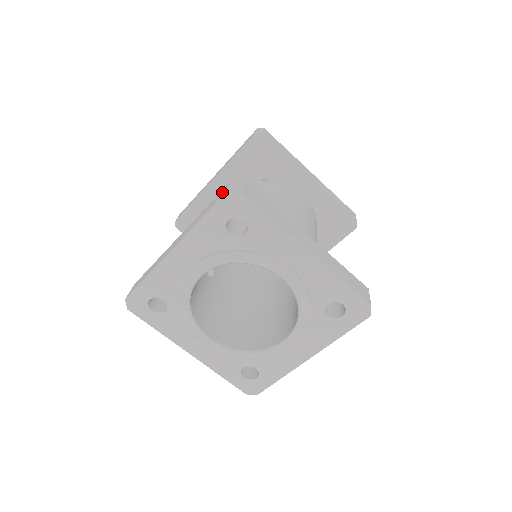
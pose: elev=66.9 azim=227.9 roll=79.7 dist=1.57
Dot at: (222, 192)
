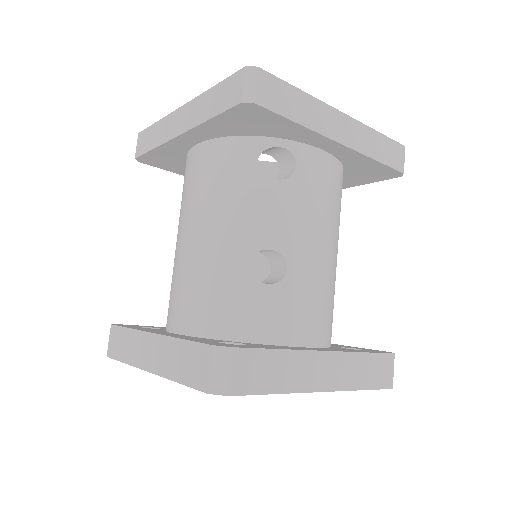
Dot at: (200, 363)
